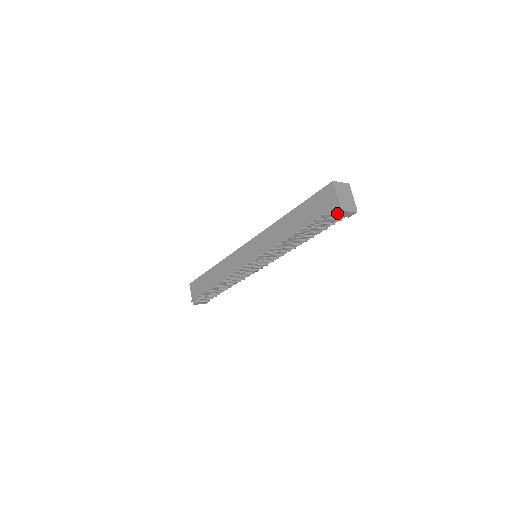
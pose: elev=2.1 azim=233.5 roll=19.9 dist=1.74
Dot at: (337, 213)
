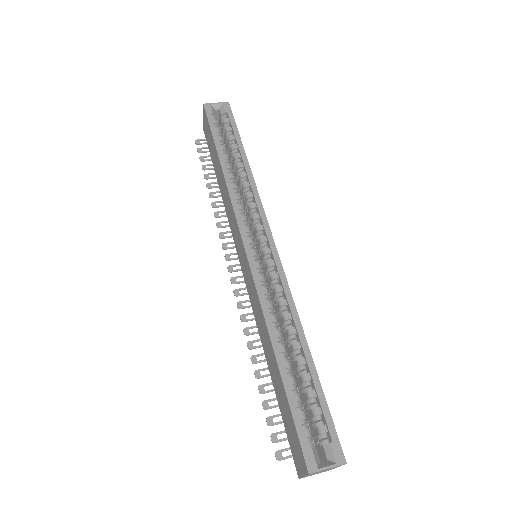
Dot at: (296, 468)
